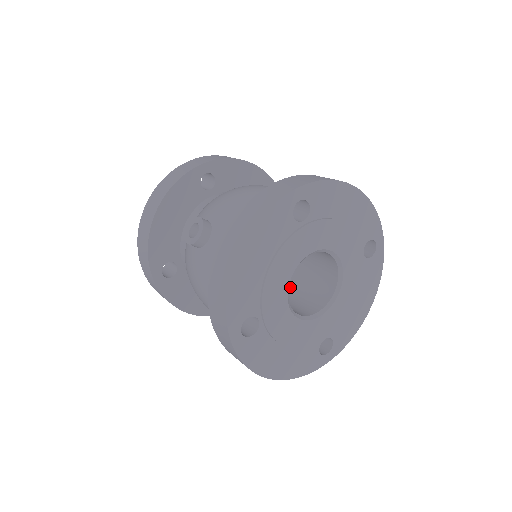
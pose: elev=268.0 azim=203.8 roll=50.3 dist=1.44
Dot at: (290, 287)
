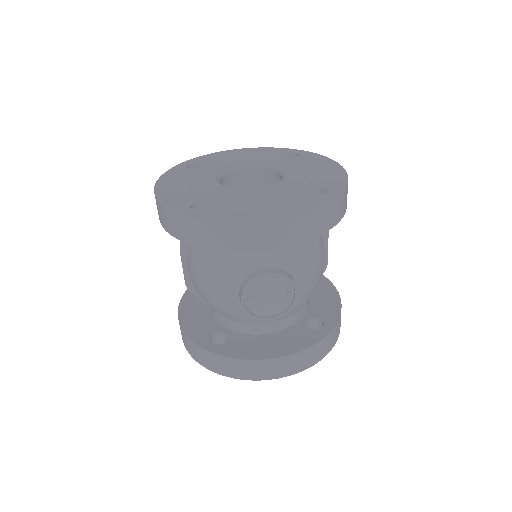
Dot at: occluded
